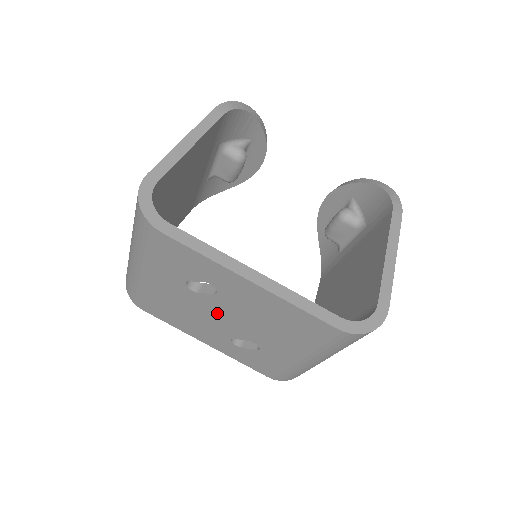
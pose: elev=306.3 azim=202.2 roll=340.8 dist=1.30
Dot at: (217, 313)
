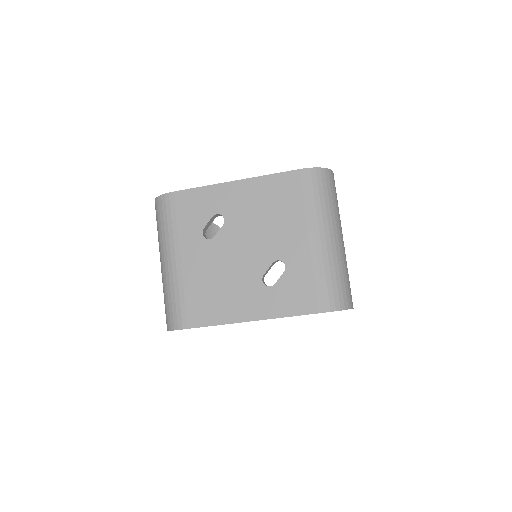
Dot at: (236, 249)
